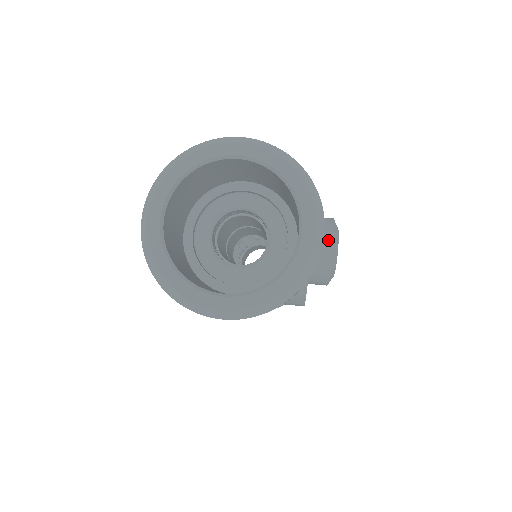
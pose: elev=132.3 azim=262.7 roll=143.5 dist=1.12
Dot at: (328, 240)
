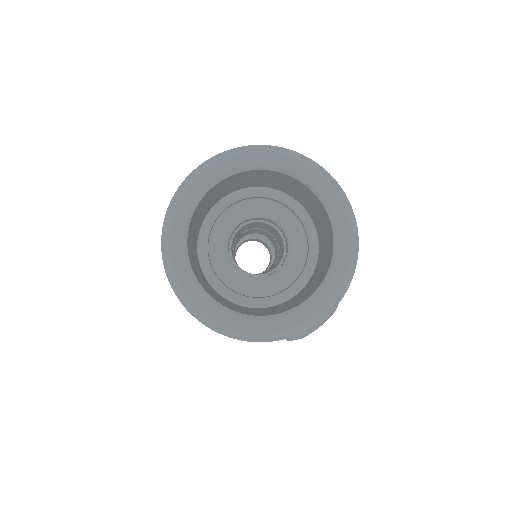
Dot at: occluded
